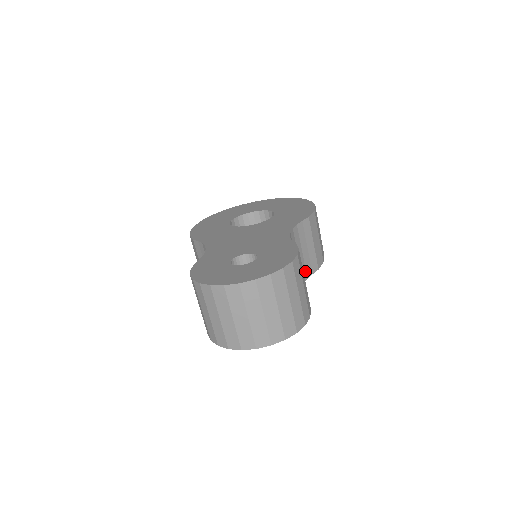
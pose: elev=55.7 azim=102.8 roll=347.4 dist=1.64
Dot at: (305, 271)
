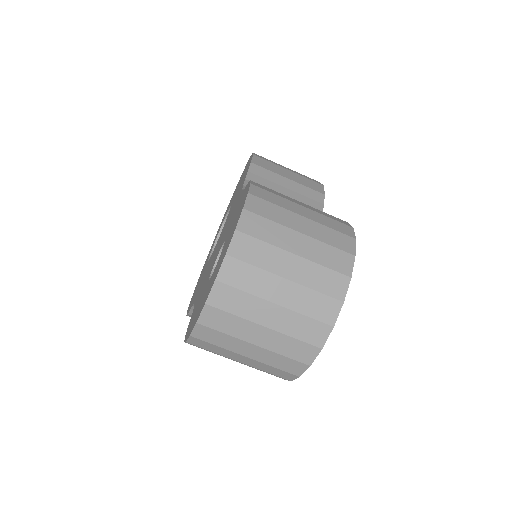
Dot at: occluded
